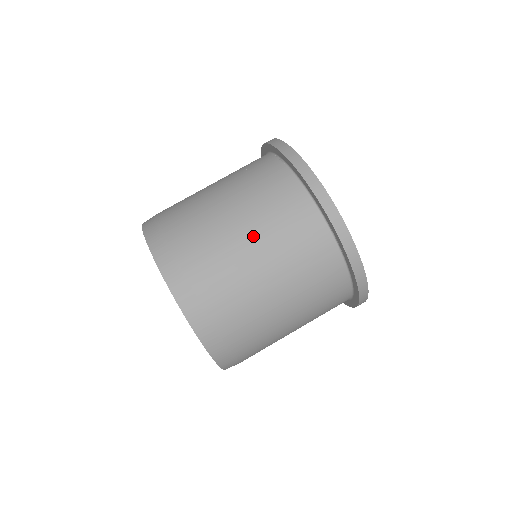
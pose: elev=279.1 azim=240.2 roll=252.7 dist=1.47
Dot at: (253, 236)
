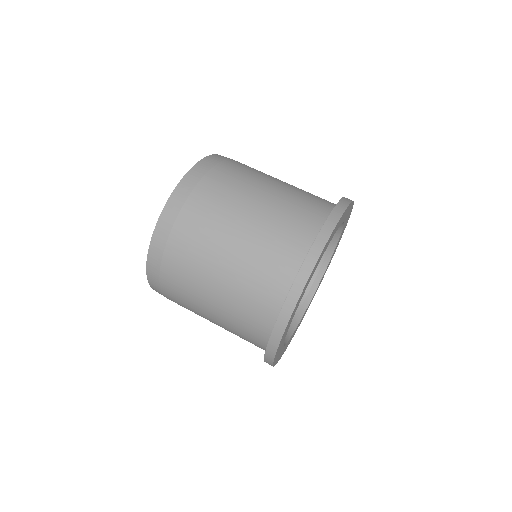
Dot at: (236, 251)
